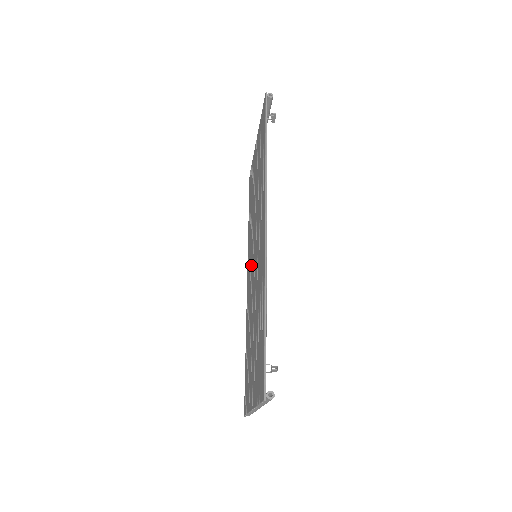
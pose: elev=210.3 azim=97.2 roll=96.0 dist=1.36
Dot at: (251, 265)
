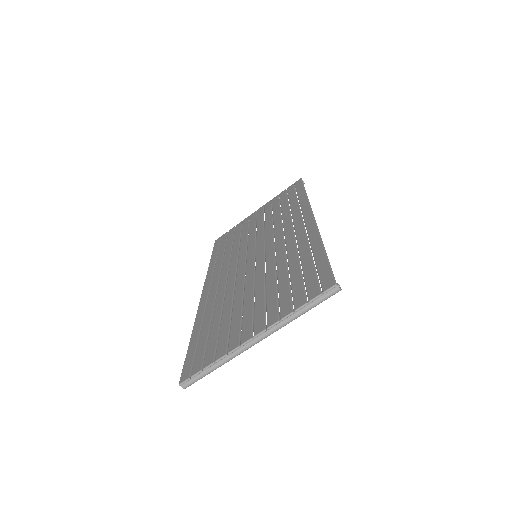
Dot at: (234, 269)
